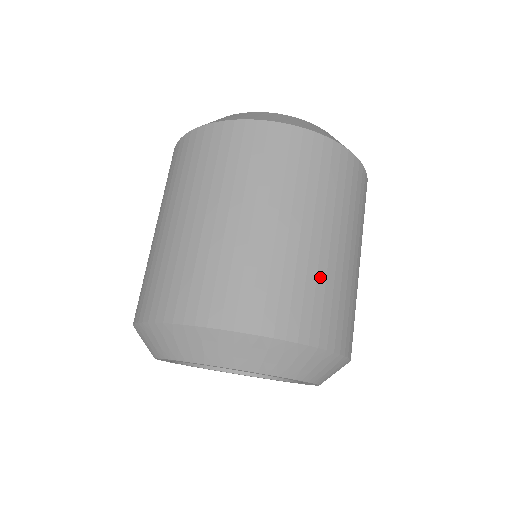
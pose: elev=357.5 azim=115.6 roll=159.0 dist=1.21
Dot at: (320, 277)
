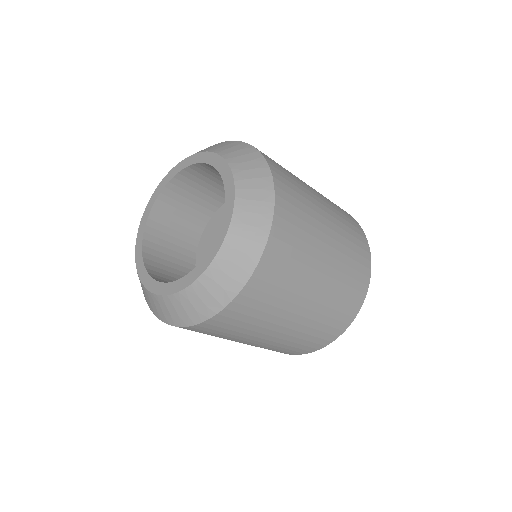
Dot at: occluded
